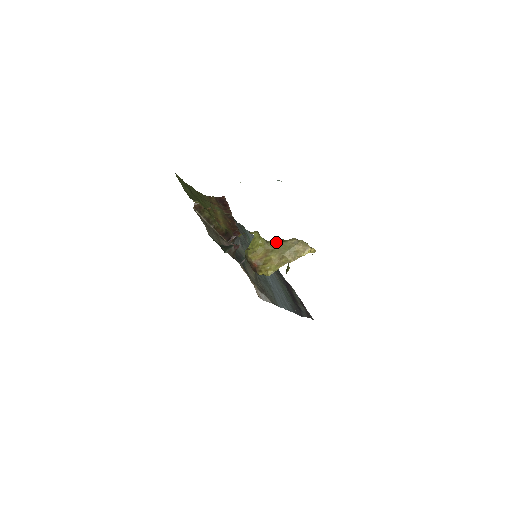
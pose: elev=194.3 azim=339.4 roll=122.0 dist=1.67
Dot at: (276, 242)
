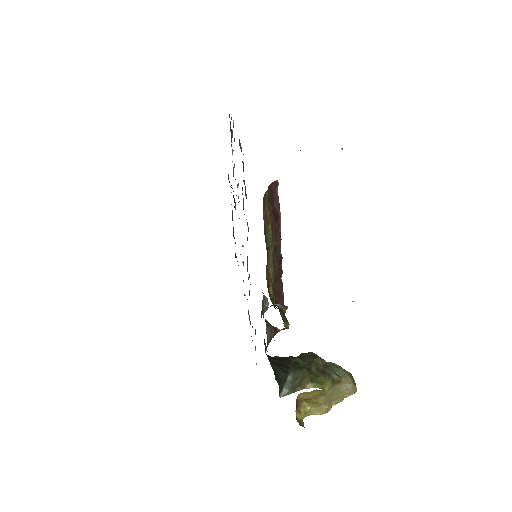
Dot at: (333, 383)
